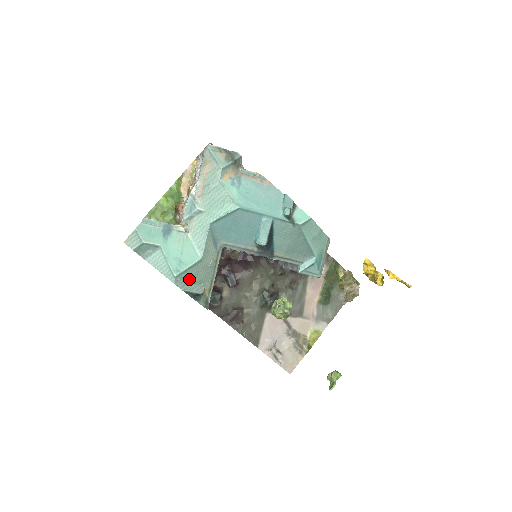
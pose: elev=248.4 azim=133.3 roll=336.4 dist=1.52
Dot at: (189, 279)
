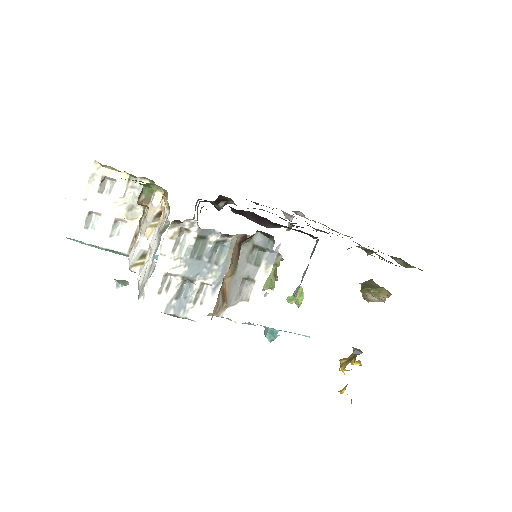
Dot at: occluded
